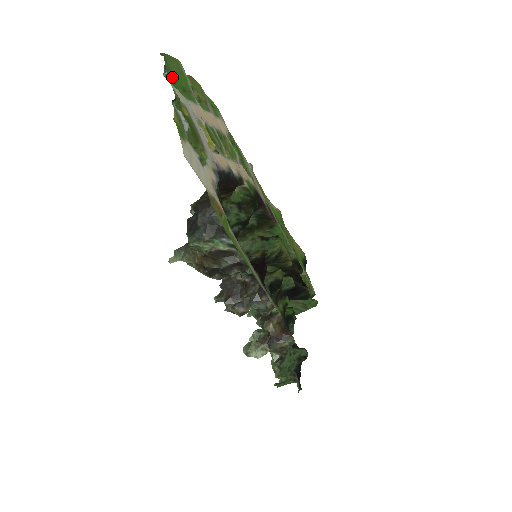
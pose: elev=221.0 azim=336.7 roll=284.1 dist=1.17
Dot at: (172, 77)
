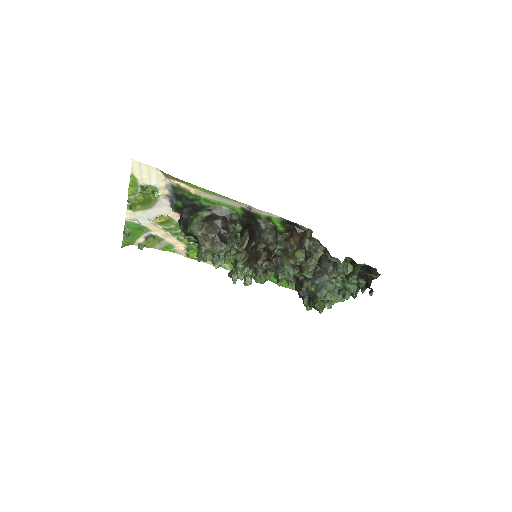
Dot at: (130, 233)
